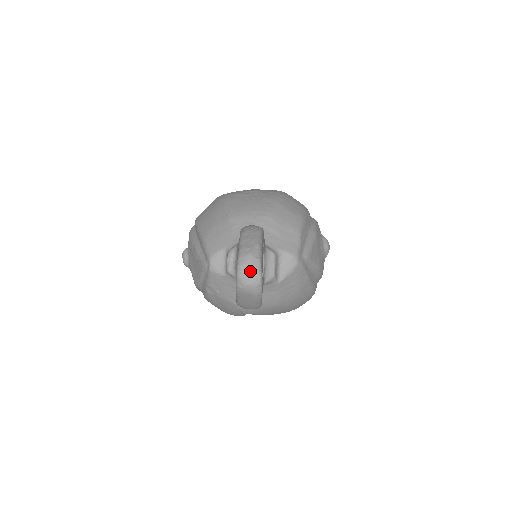
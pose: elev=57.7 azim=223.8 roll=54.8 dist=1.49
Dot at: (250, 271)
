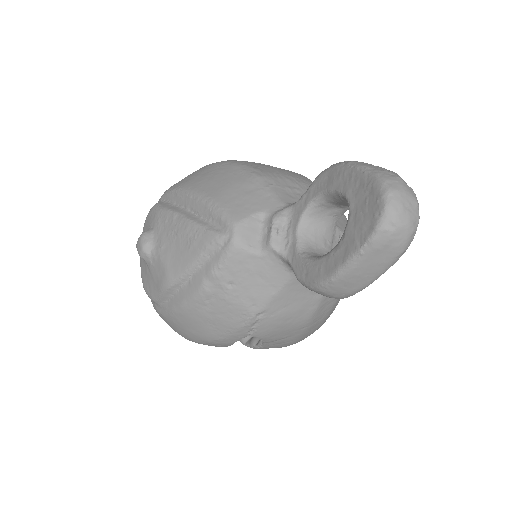
Dot at: (409, 202)
